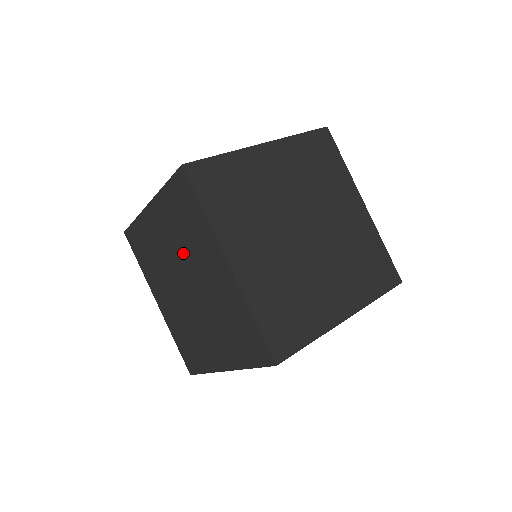
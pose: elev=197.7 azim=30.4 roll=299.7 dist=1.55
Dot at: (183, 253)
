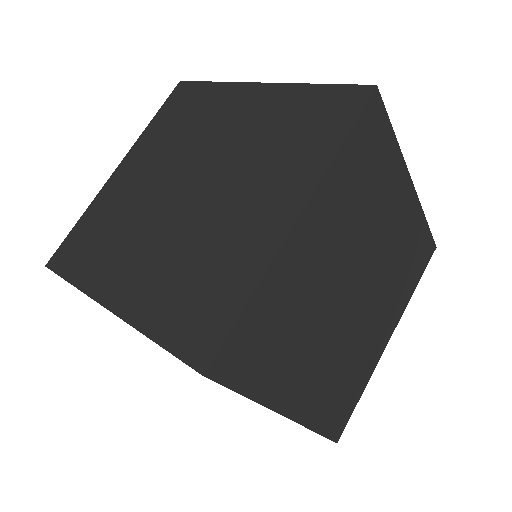
Dot at: occluded
